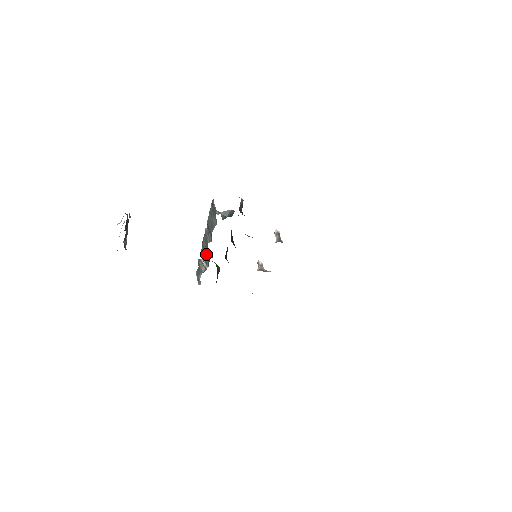
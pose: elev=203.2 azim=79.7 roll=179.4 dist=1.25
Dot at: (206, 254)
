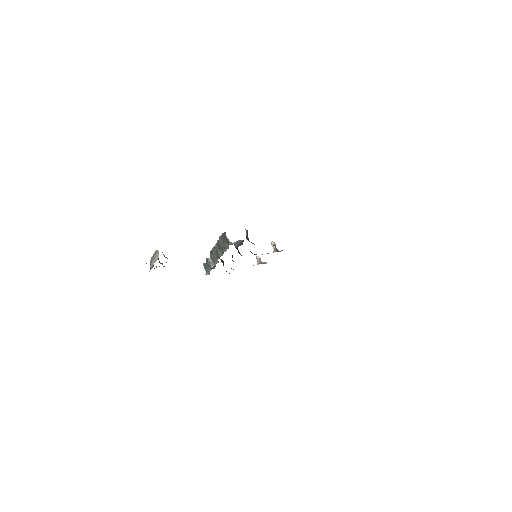
Dot at: (216, 260)
